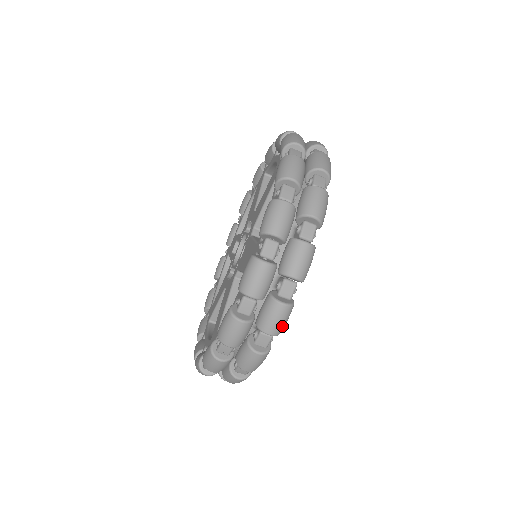
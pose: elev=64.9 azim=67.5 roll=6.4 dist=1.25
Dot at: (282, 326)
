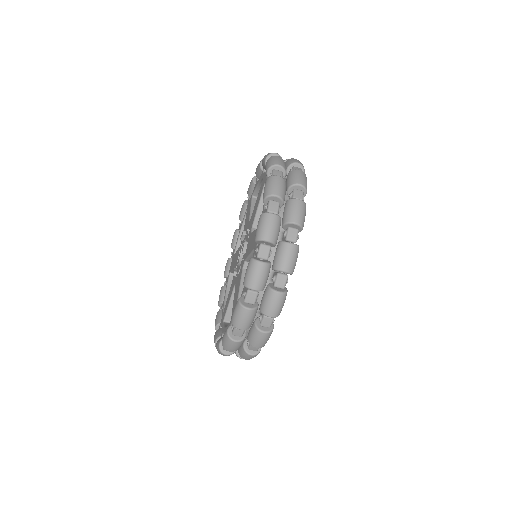
Dot at: occluded
